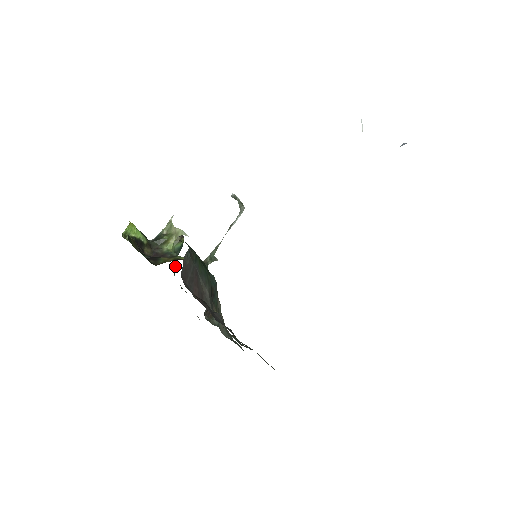
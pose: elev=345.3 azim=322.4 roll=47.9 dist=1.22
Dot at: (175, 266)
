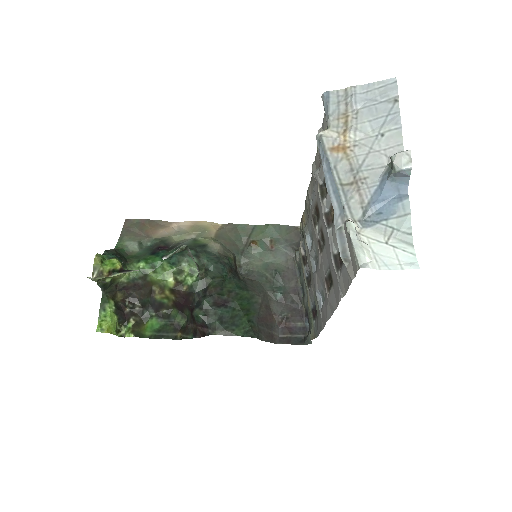
Dot at: (117, 251)
